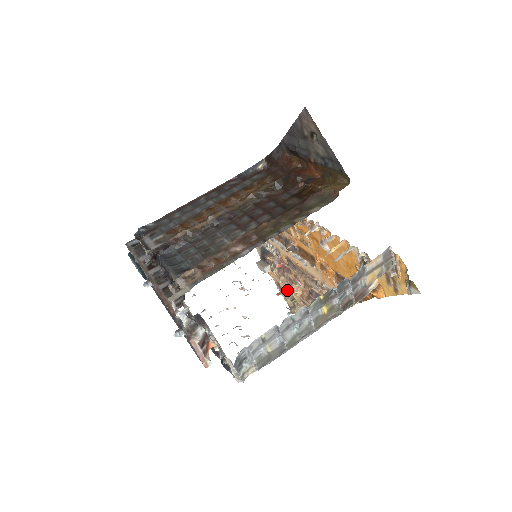
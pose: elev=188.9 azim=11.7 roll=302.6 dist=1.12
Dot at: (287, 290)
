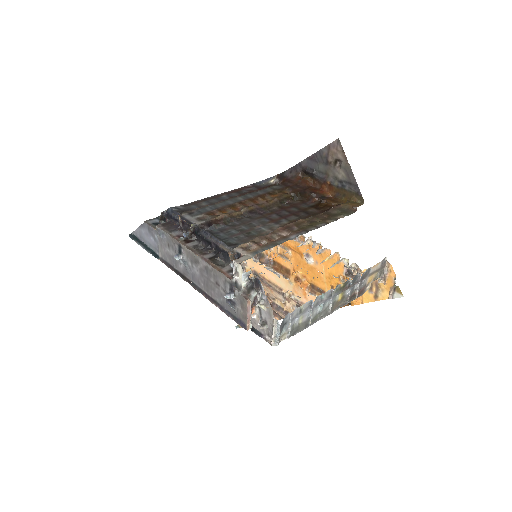
Dot at: occluded
